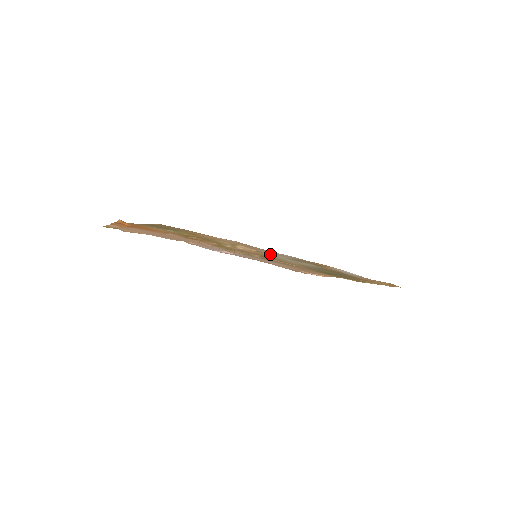
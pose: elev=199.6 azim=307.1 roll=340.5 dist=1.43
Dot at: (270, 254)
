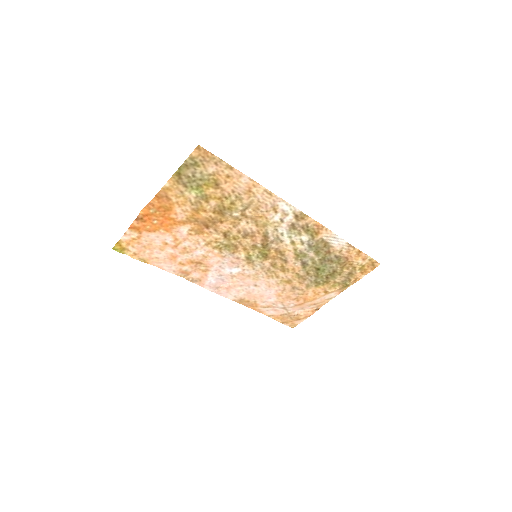
Dot at: (272, 221)
